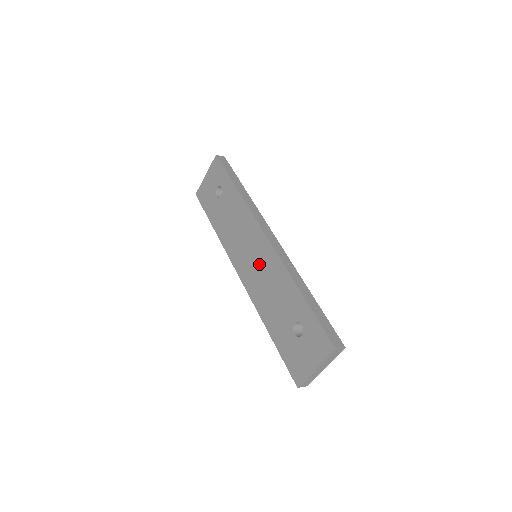
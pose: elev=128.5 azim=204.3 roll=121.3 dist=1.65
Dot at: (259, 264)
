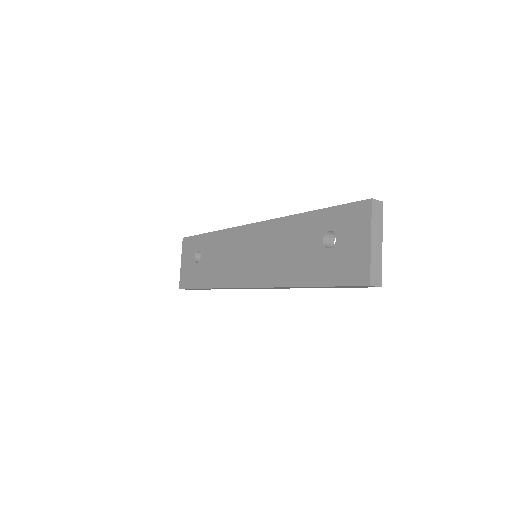
Dot at: (261, 250)
